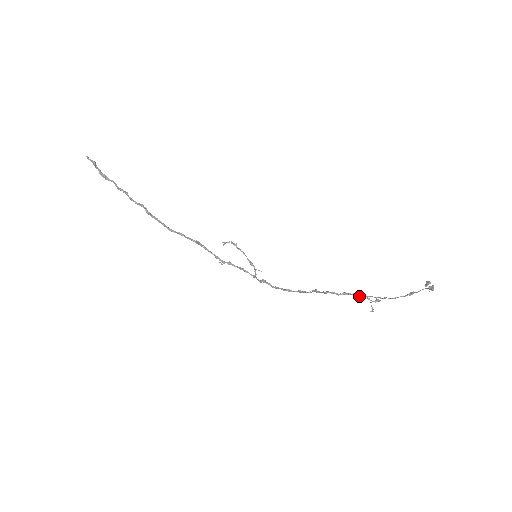
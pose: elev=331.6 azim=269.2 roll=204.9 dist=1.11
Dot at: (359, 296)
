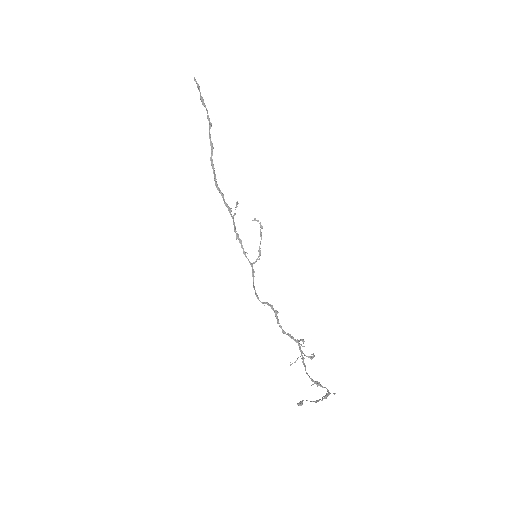
Dot at: (303, 342)
